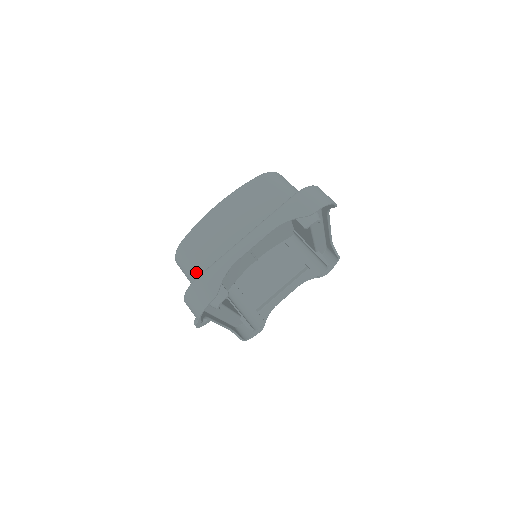
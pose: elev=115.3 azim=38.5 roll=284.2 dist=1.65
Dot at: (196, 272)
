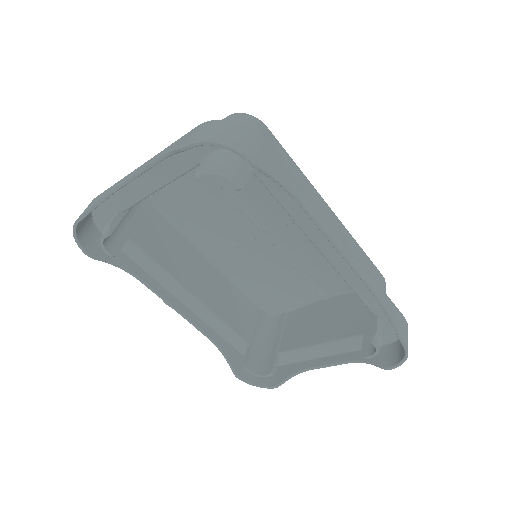
Dot at: occluded
